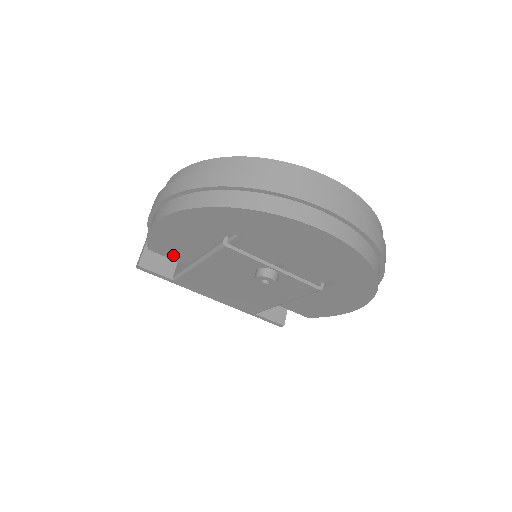
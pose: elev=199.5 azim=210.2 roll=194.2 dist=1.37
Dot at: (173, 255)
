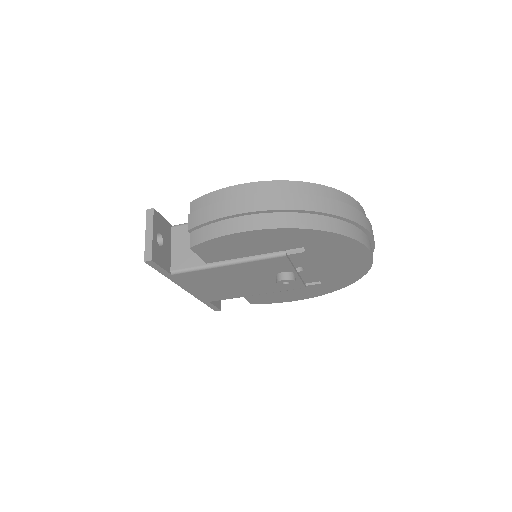
Dot at: (209, 255)
